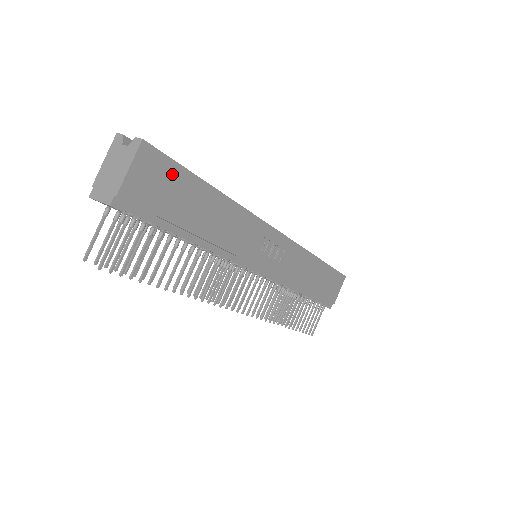
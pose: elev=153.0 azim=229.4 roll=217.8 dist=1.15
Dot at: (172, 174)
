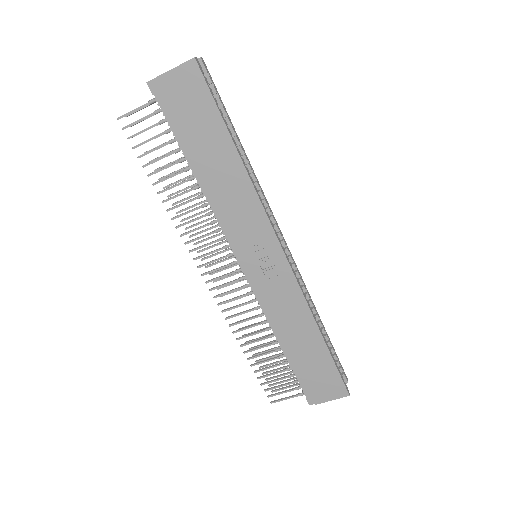
Dot at: (204, 102)
